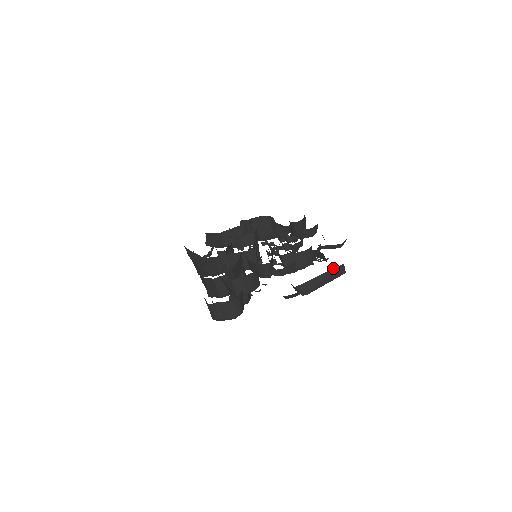
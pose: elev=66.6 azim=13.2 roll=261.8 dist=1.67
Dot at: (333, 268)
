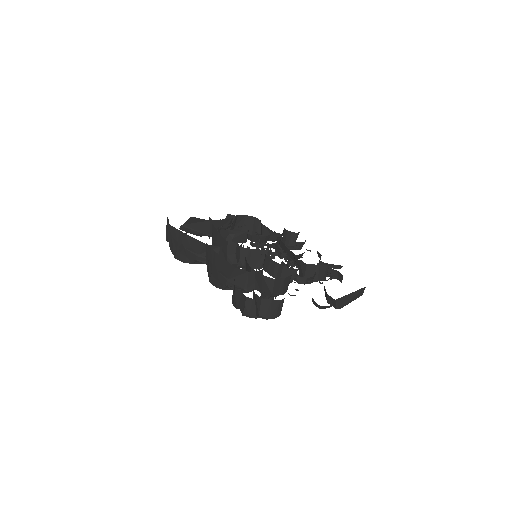
Dot at: (360, 289)
